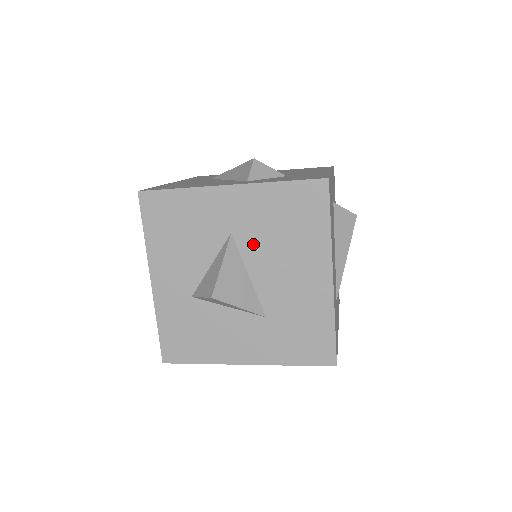
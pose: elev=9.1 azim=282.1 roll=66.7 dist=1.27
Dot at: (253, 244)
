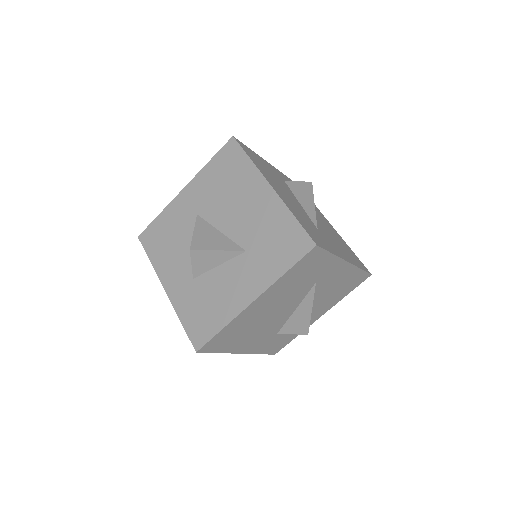
Dot at: (213, 210)
